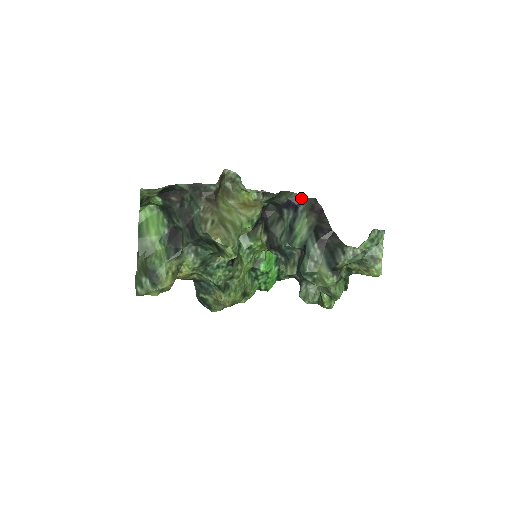
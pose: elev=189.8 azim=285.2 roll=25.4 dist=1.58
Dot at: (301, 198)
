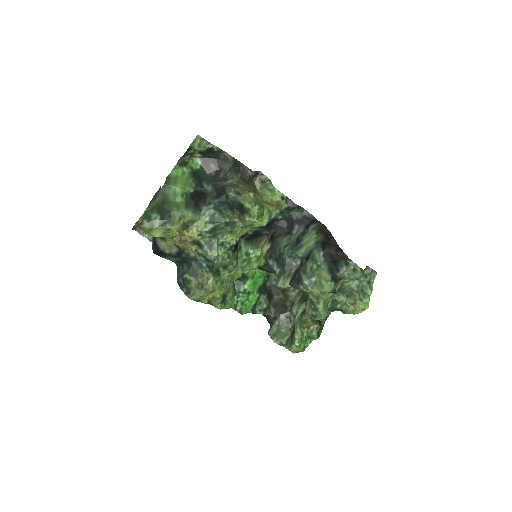
Dot at: (314, 220)
